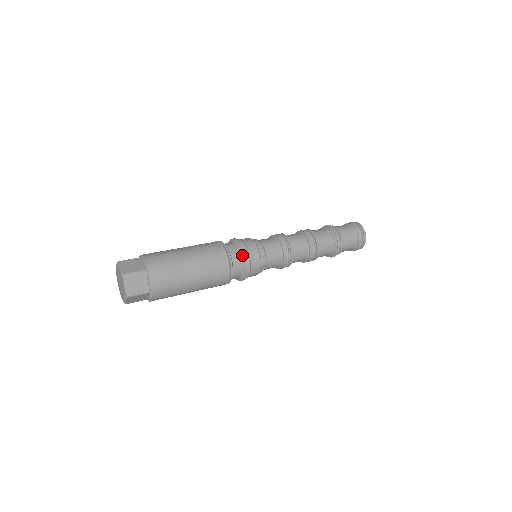
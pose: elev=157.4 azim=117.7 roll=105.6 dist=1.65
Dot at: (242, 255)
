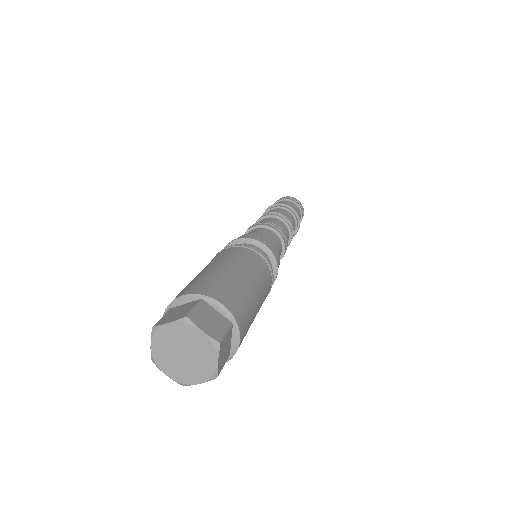
Dot at: (274, 263)
